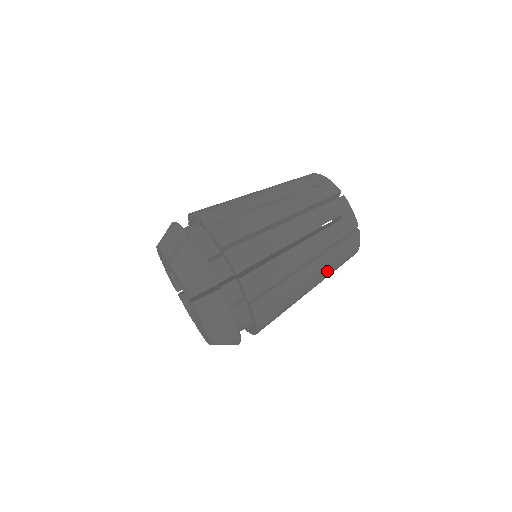
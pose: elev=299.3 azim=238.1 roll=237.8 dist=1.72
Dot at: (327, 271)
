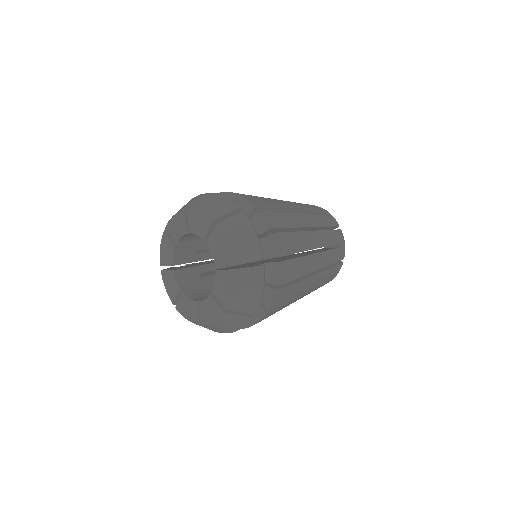
Dot at: (326, 254)
